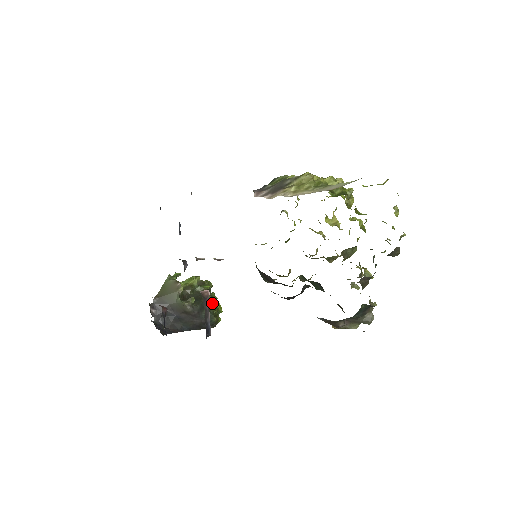
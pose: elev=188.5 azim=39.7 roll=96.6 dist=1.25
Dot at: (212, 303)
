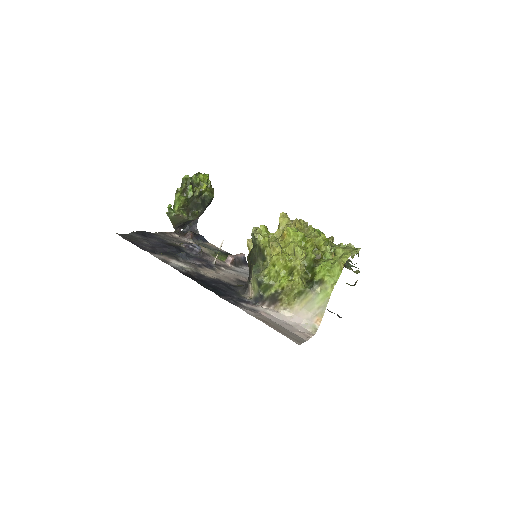
Dot at: (203, 191)
